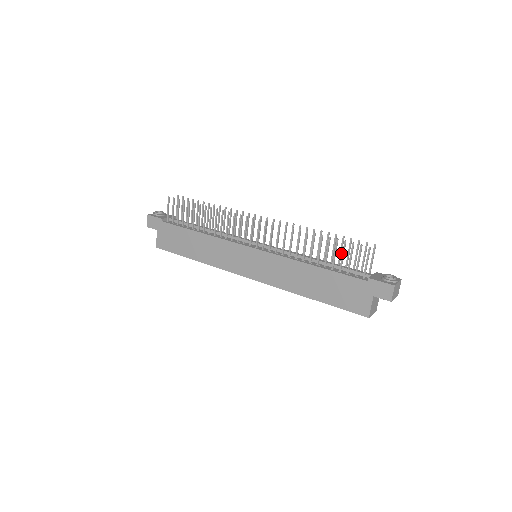
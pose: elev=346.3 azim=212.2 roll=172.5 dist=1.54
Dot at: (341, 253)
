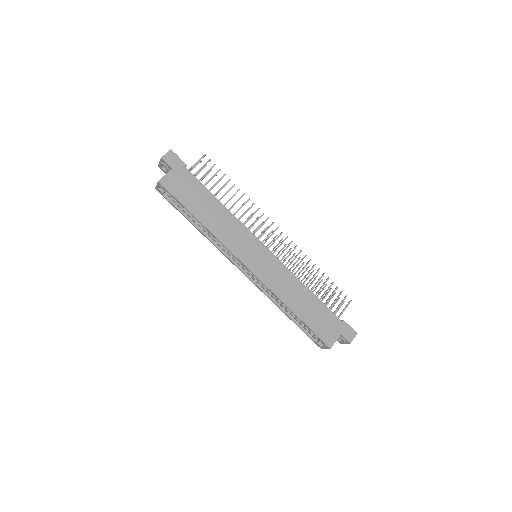
Dot at: (319, 294)
